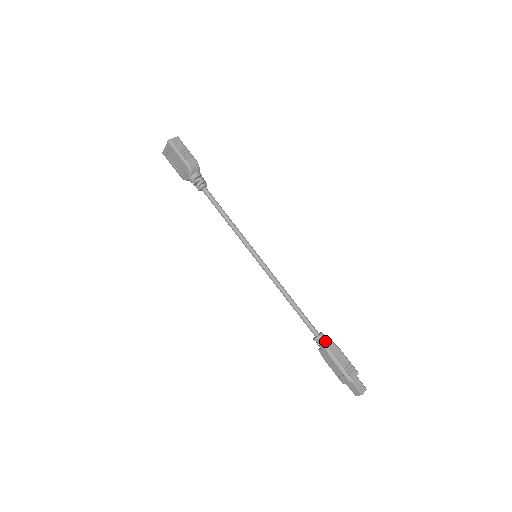
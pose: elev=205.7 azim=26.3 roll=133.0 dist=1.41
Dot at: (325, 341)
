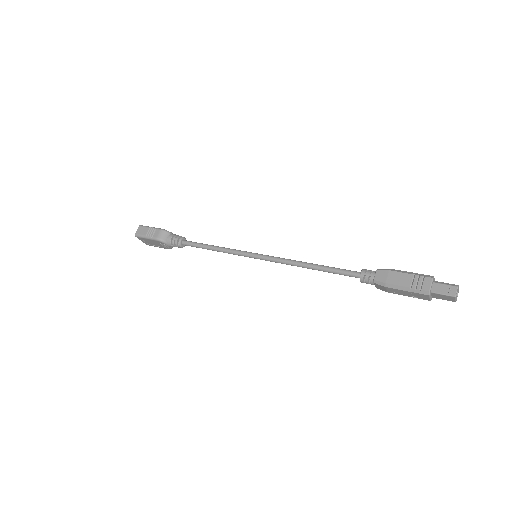
Dot at: (370, 276)
